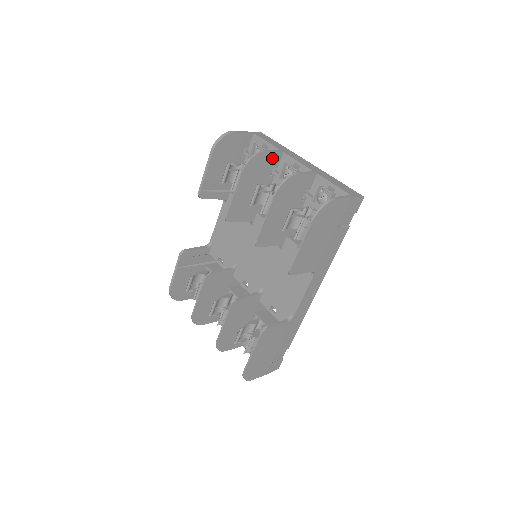
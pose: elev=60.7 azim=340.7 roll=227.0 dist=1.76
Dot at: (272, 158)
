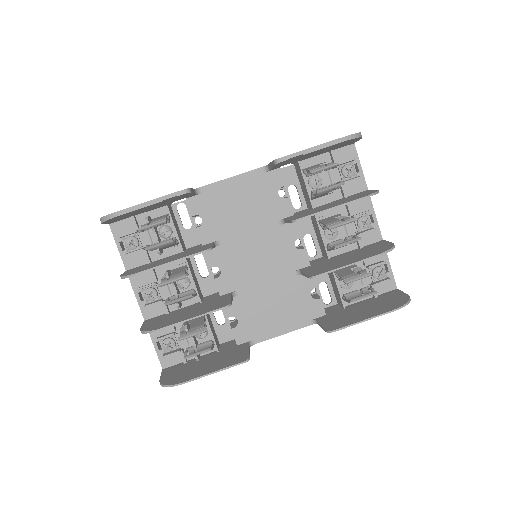
Dot at: occluded
